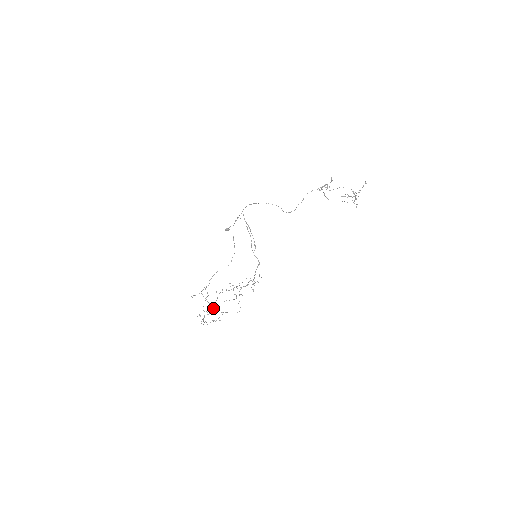
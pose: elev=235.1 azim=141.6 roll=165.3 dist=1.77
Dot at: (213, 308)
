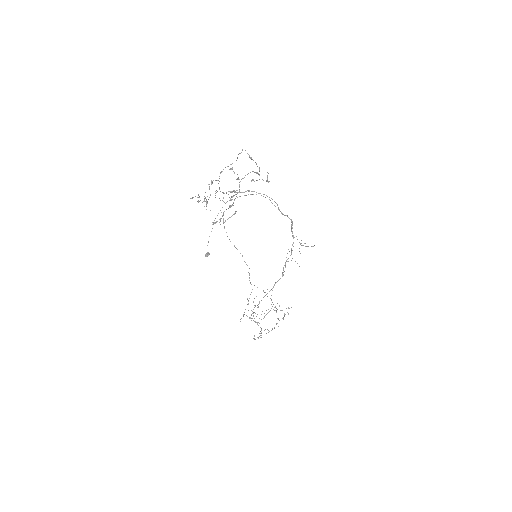
Dot at: occluded
